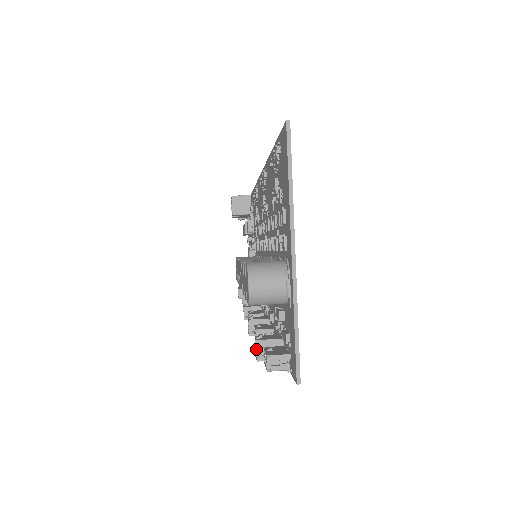
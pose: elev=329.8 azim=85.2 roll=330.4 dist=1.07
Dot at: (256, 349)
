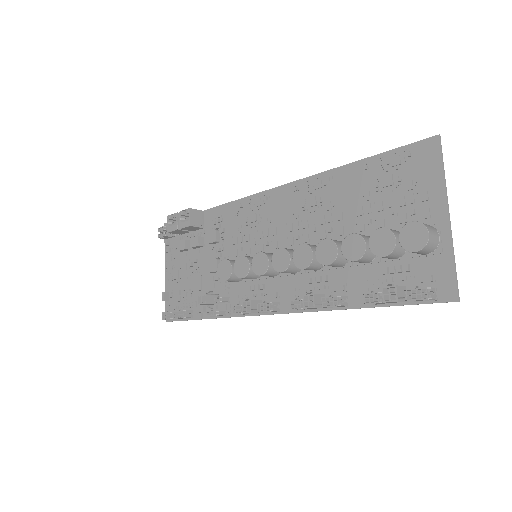
Dot at: (397, 292)
